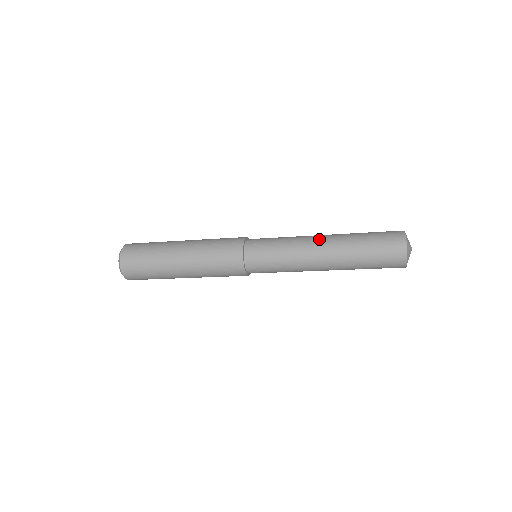
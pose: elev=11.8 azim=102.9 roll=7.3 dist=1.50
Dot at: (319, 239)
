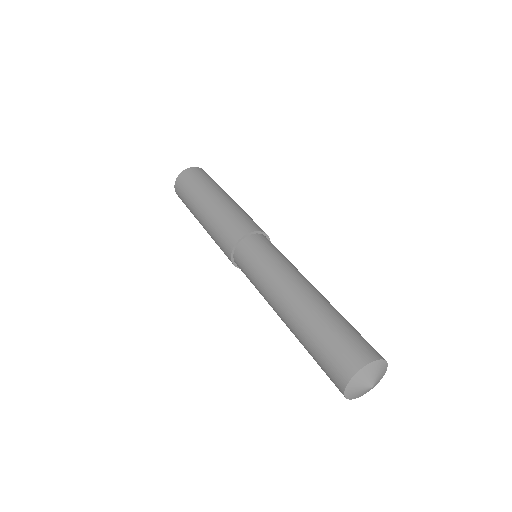
Dot at: (295, 288)
